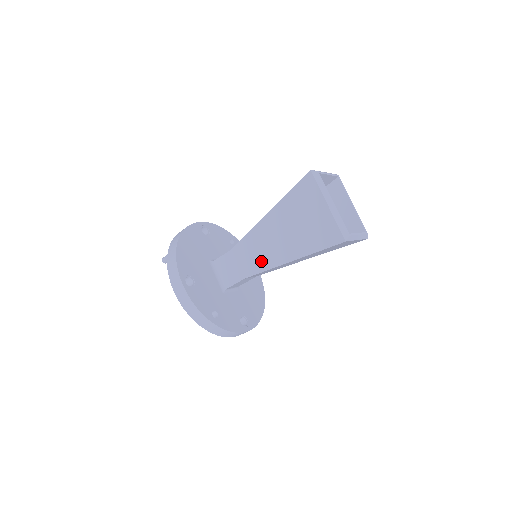
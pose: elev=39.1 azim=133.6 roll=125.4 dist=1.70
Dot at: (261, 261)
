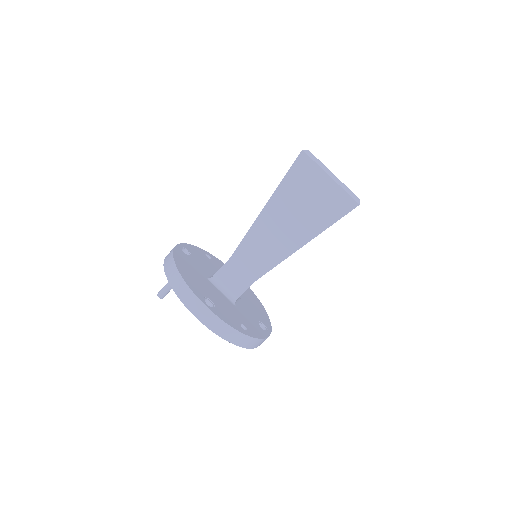
Dot at: (270, 257)
